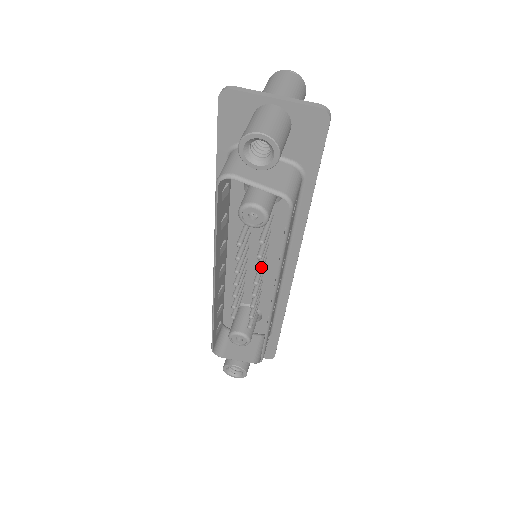
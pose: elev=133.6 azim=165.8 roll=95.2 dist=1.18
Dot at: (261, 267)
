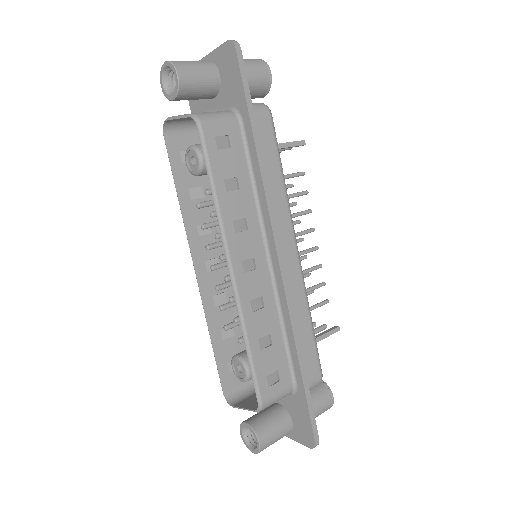
Dot at: occluded
